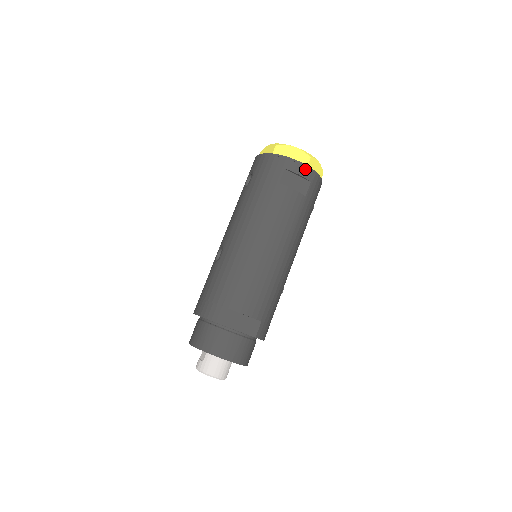
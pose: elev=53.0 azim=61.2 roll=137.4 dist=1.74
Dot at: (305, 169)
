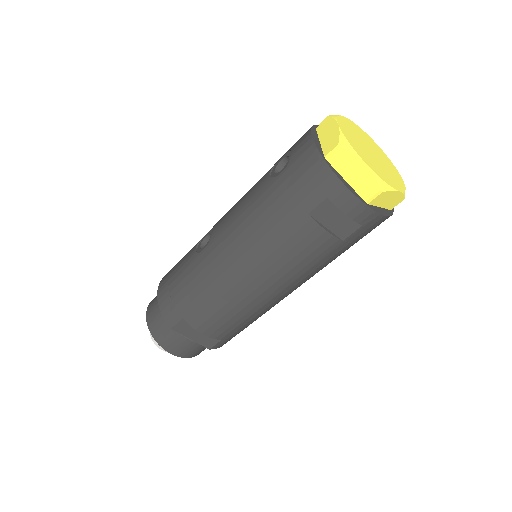
Dot at: (360, 209)
